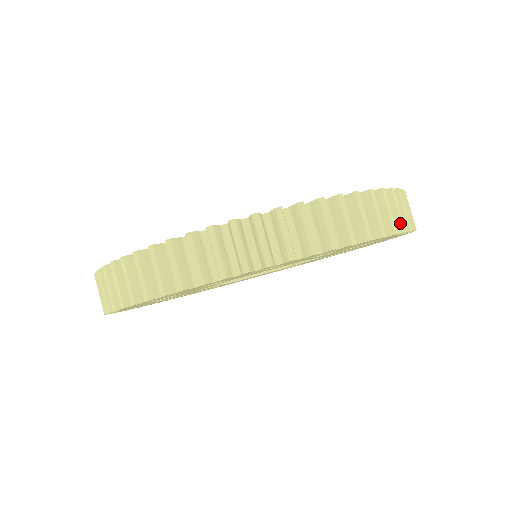
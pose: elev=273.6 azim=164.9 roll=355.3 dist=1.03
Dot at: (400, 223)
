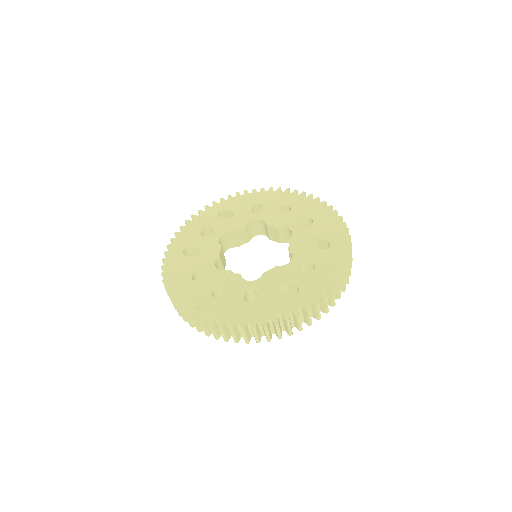
Dot at: (278, 336)
